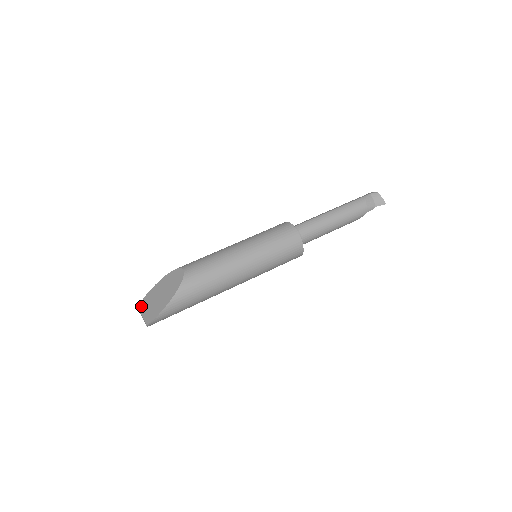
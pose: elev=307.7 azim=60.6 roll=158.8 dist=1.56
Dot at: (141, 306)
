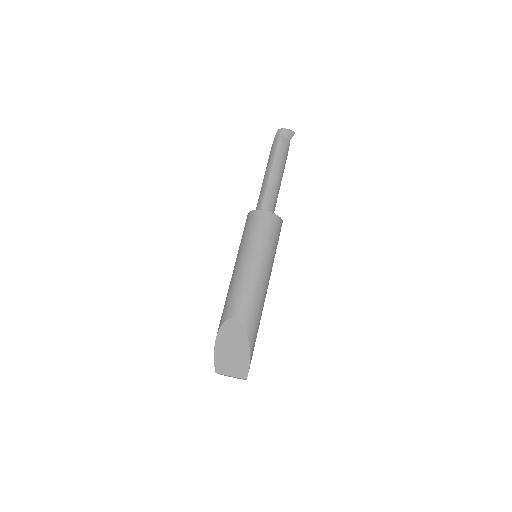
Dot at: (220, 370)
